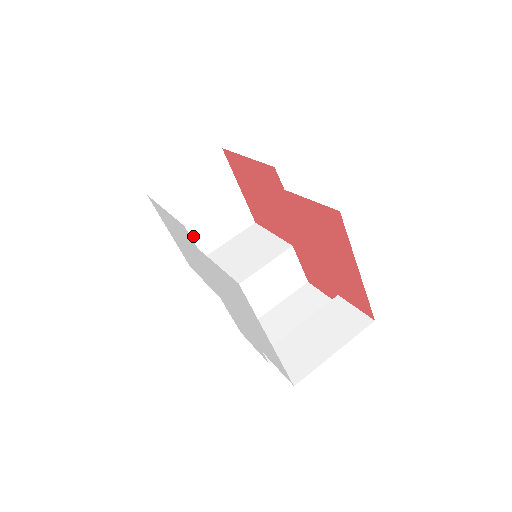
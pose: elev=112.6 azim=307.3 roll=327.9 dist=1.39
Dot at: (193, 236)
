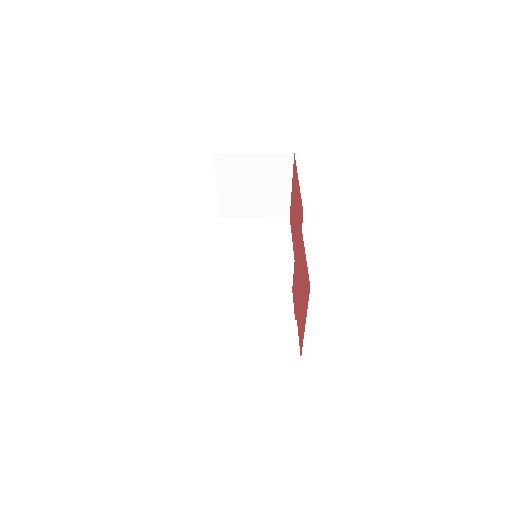
Dot at: (234, 199)
